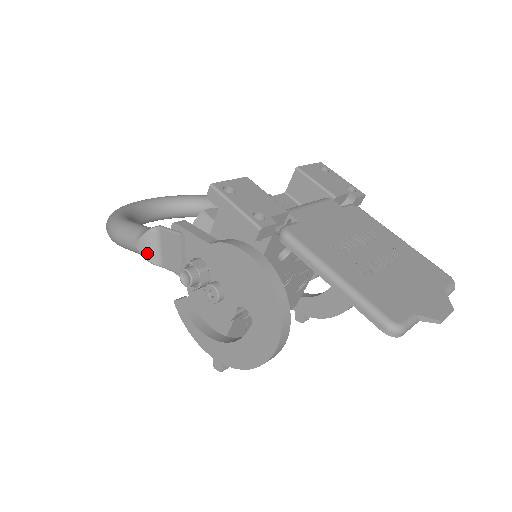
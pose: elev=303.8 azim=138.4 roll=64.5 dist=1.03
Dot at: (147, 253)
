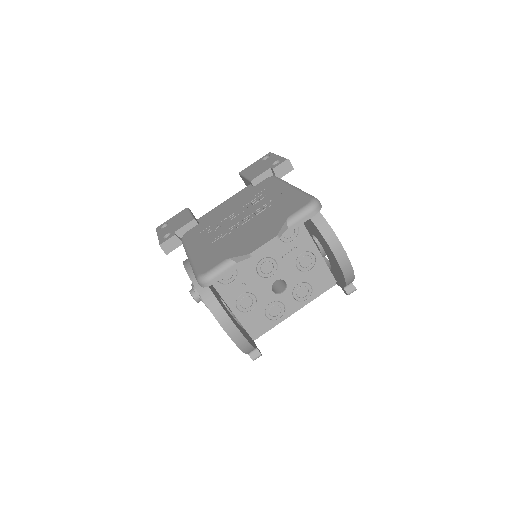
Dot at: occluded
